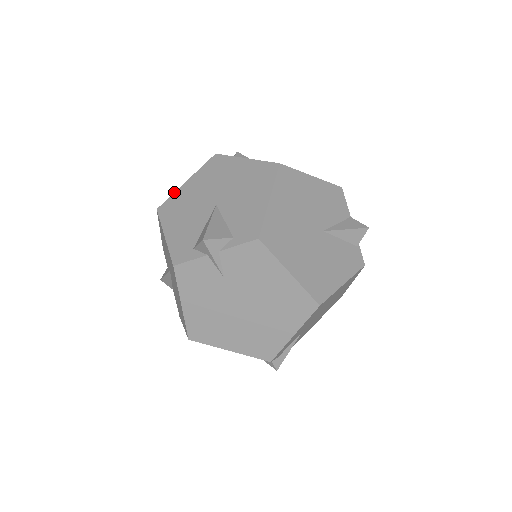
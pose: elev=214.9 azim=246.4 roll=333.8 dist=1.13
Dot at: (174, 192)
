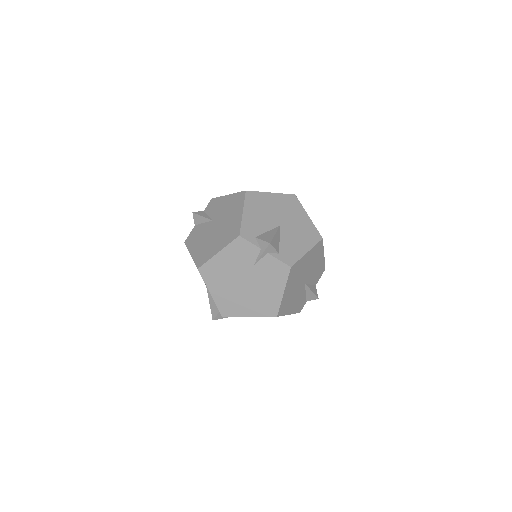
Dot at: occluded
